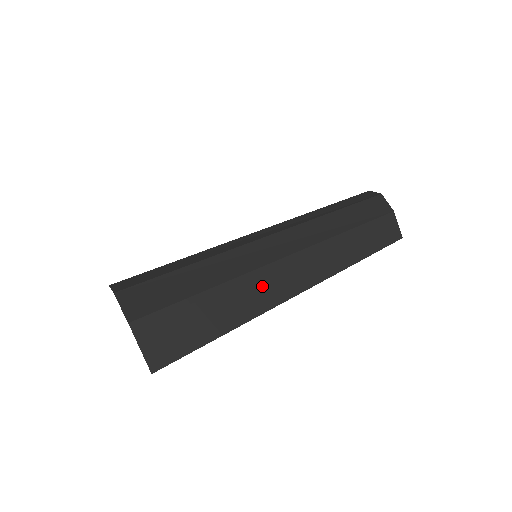
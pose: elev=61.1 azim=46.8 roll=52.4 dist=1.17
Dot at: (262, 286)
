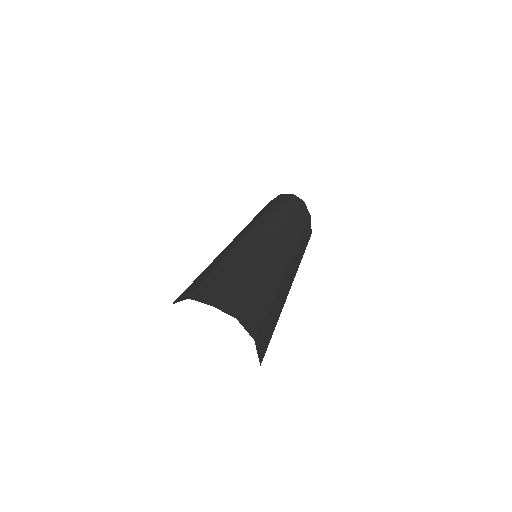
Dot at: (283, 290)
